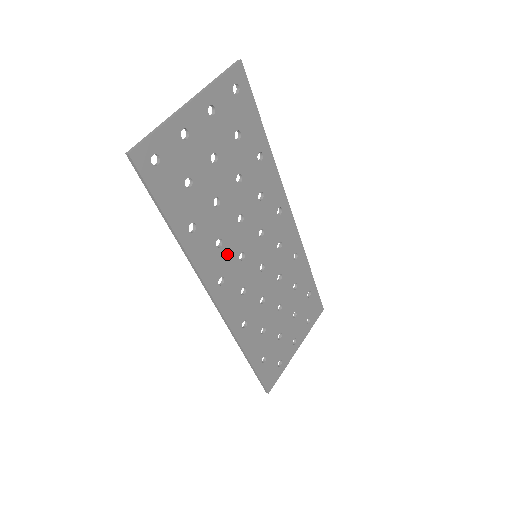
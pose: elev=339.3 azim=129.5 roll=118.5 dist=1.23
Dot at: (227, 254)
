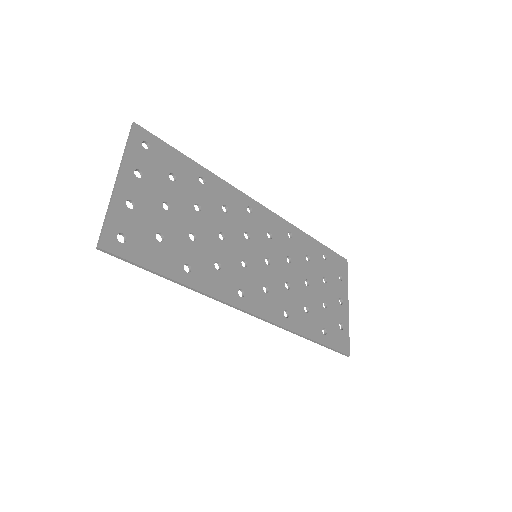
Dot at: (230, 270)
